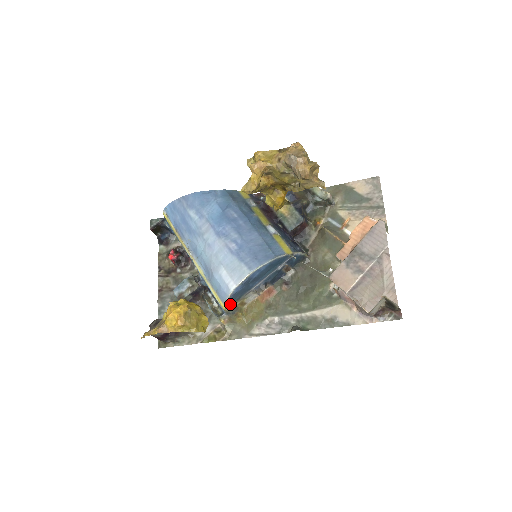
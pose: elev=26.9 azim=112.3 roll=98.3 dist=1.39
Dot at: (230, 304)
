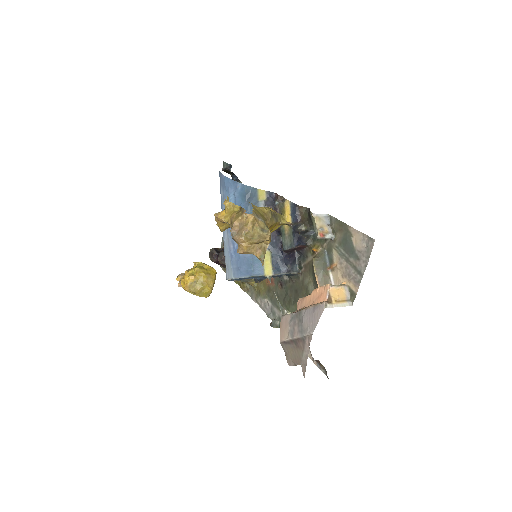
Dot at: occluded
